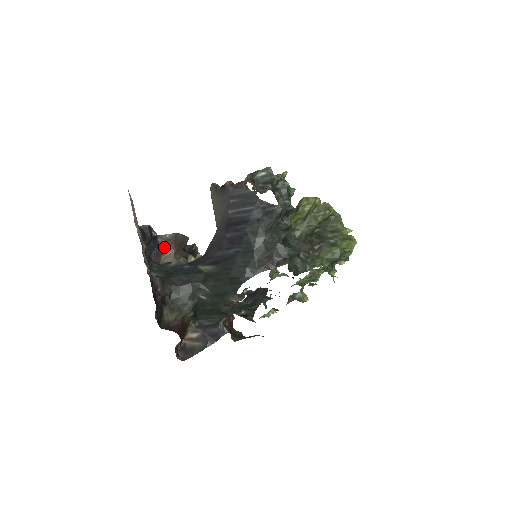
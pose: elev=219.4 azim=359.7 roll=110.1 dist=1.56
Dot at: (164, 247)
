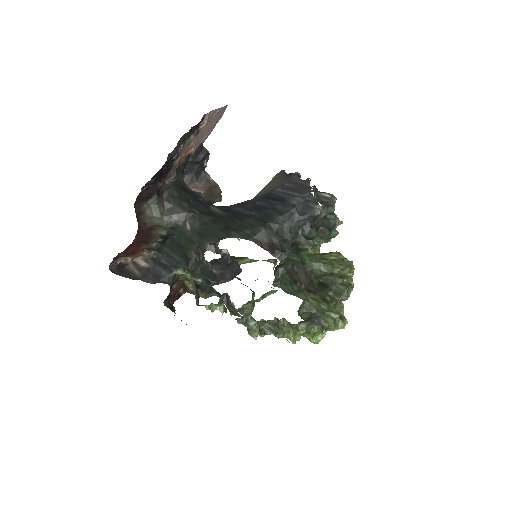
Dot at: (200, 181)
